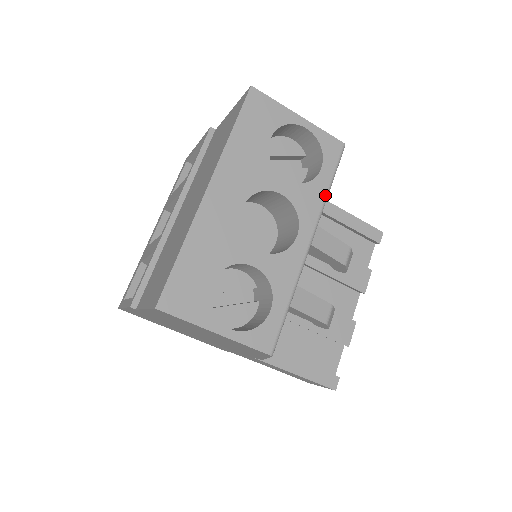
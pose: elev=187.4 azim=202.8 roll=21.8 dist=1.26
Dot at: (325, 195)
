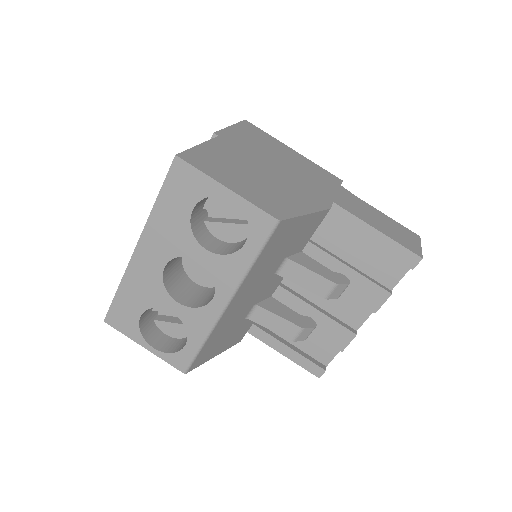
Dot at: (246, 269)
